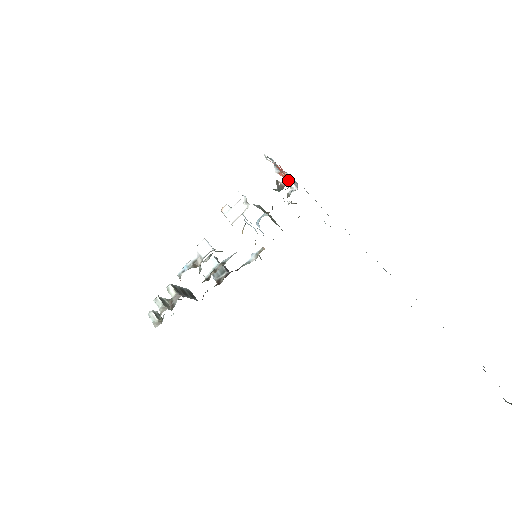
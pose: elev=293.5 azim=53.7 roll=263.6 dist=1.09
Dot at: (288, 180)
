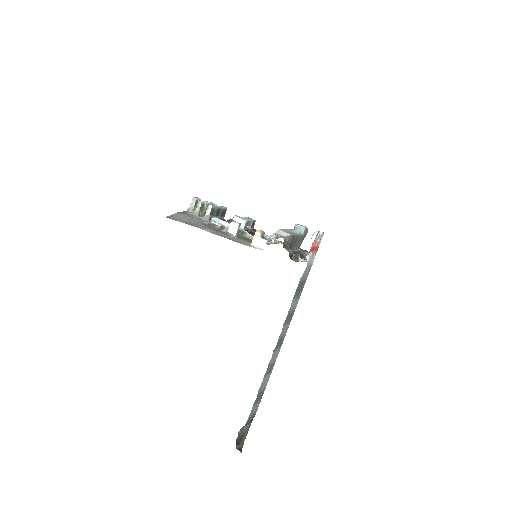
Dot at: (316, 249)
